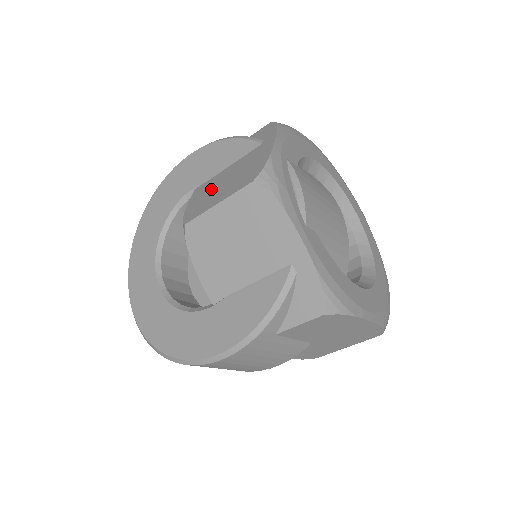
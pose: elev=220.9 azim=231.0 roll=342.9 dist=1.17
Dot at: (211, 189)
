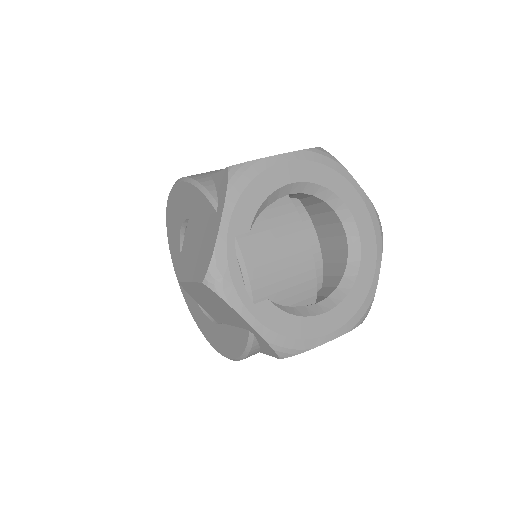
Dot at: (191, 244)
